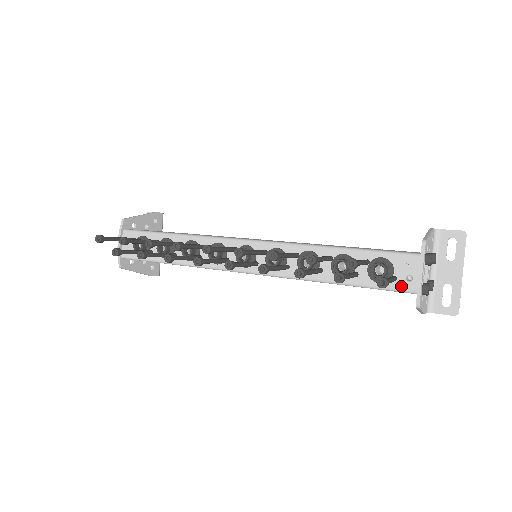
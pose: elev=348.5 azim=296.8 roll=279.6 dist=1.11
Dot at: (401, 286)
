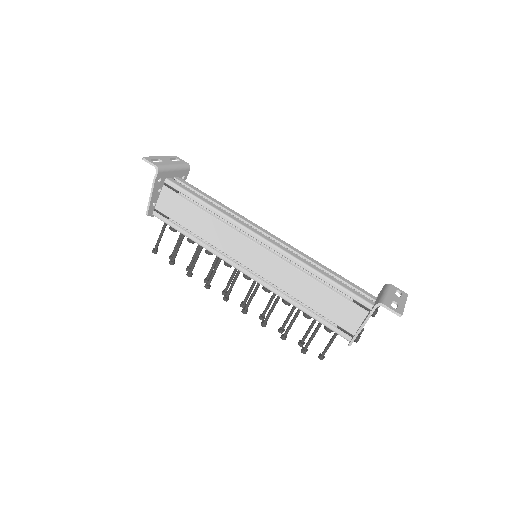
Dot at: occluded
